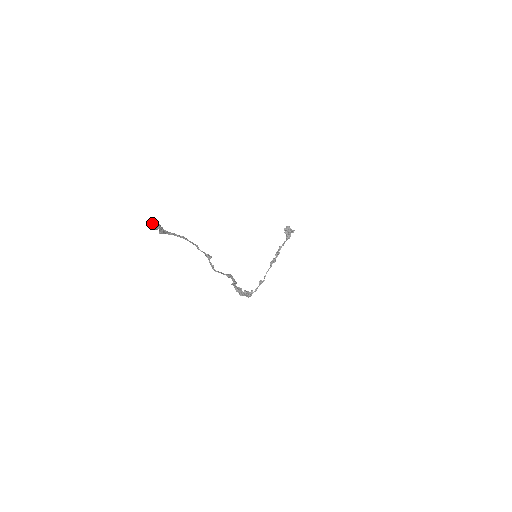
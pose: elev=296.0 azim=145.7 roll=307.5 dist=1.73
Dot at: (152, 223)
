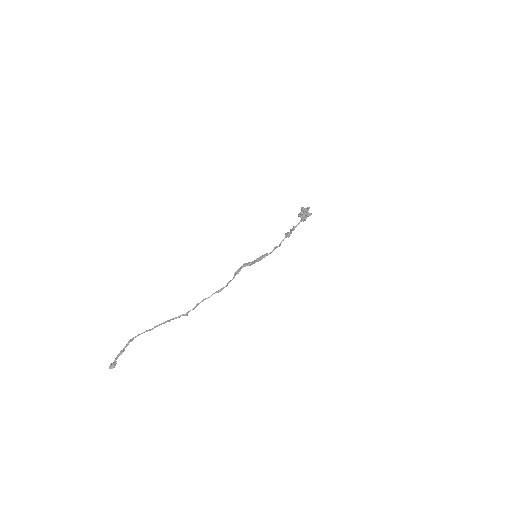
Dot at: (113, 364)
